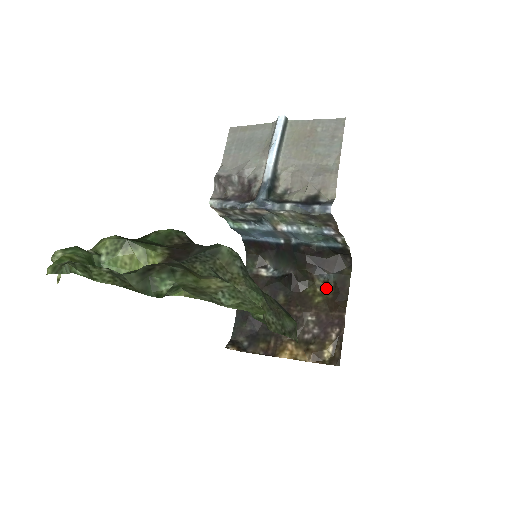
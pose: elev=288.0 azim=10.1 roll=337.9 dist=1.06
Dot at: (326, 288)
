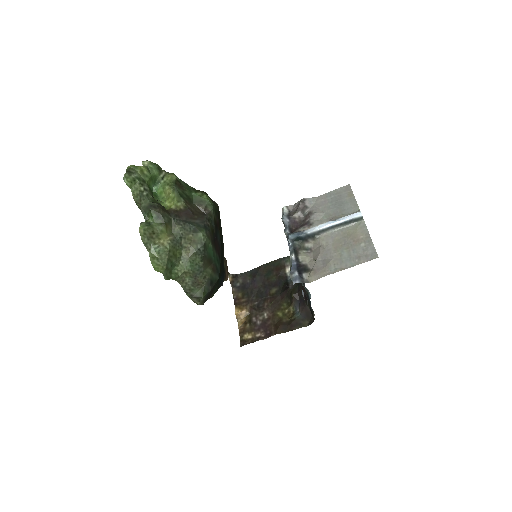
Dot at: (289, 315)
